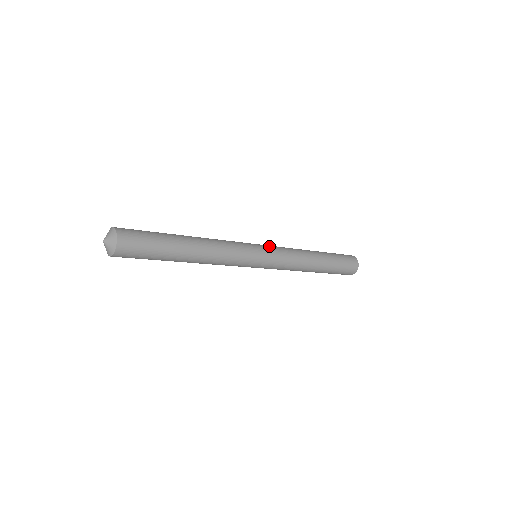
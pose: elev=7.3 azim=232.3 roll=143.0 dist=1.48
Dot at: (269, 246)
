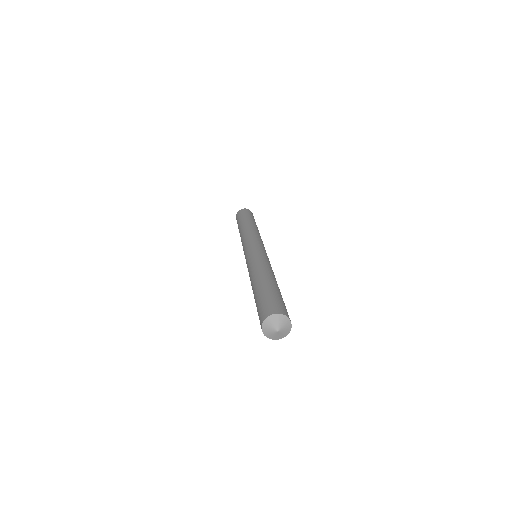
Dot at: (255, 242)
